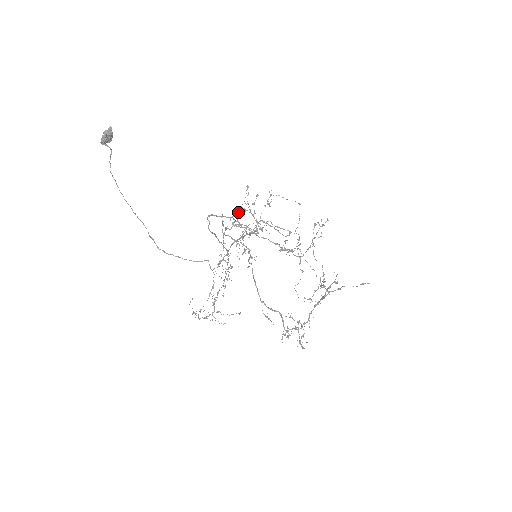
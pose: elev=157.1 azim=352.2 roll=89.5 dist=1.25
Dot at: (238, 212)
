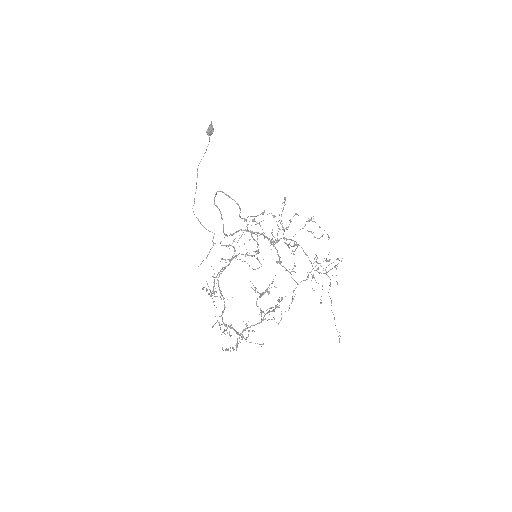
Dot at: (286, 229)
